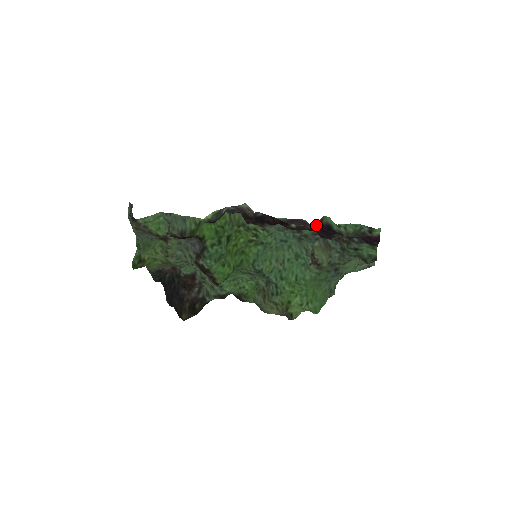
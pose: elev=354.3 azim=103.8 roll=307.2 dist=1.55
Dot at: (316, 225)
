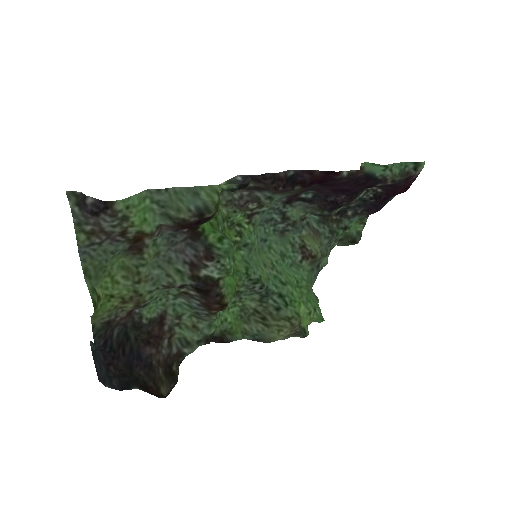
Dot at: occluded
